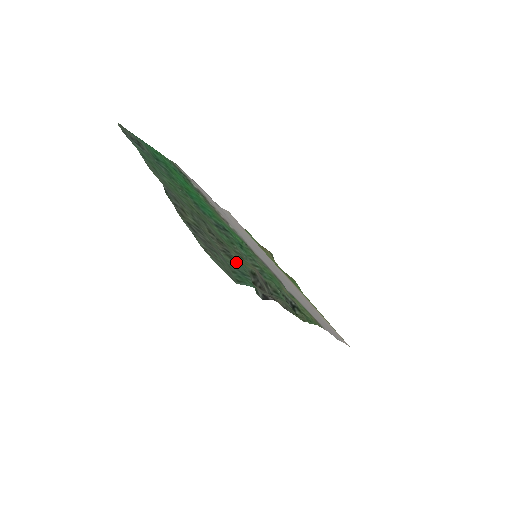
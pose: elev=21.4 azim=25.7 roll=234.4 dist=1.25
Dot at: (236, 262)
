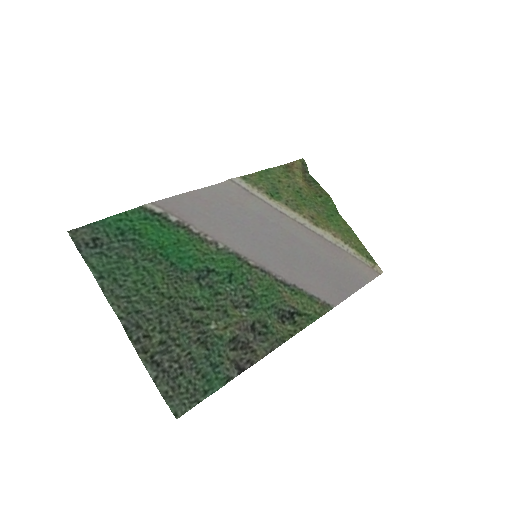
Dot at: (211, 347)
